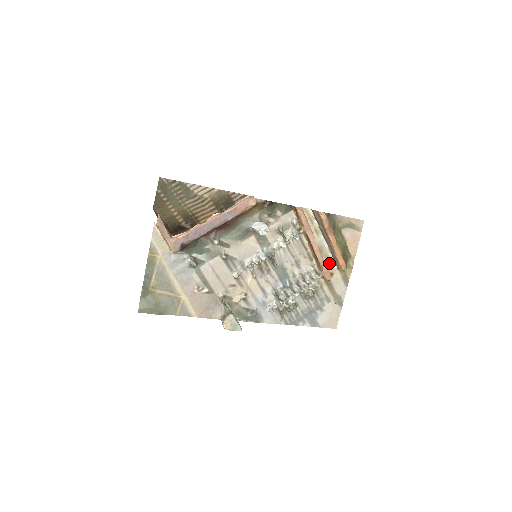
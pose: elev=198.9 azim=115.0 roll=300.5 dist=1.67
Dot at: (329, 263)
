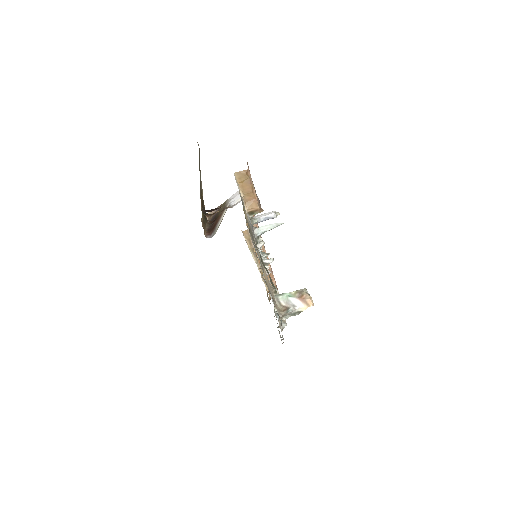
Dot at: occluded
